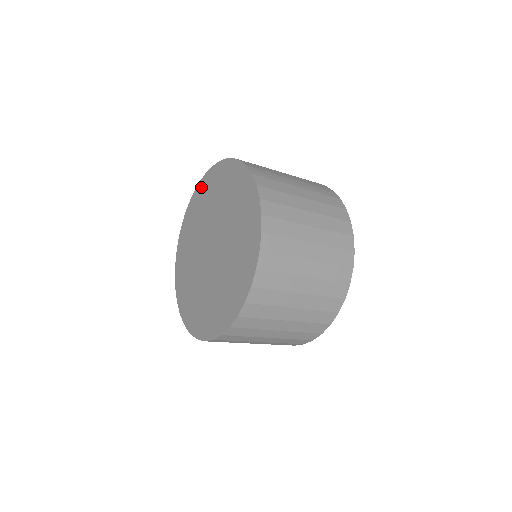
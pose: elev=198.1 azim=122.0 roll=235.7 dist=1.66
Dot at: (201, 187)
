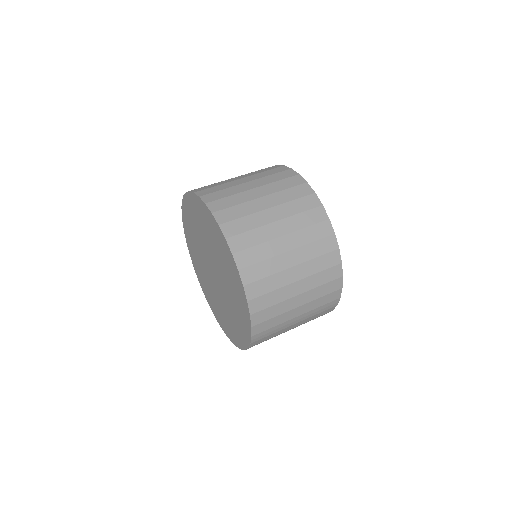
Dot at: (224, 245)
